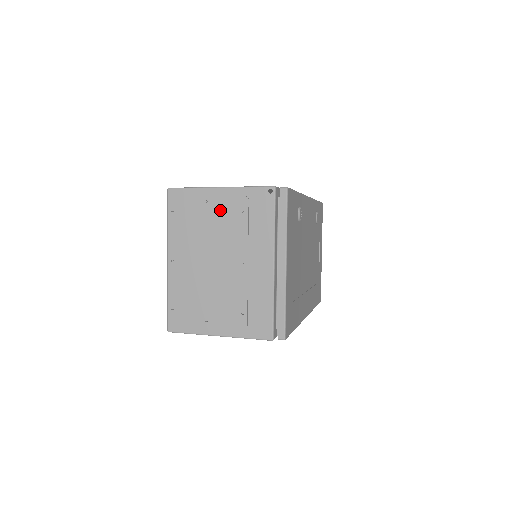
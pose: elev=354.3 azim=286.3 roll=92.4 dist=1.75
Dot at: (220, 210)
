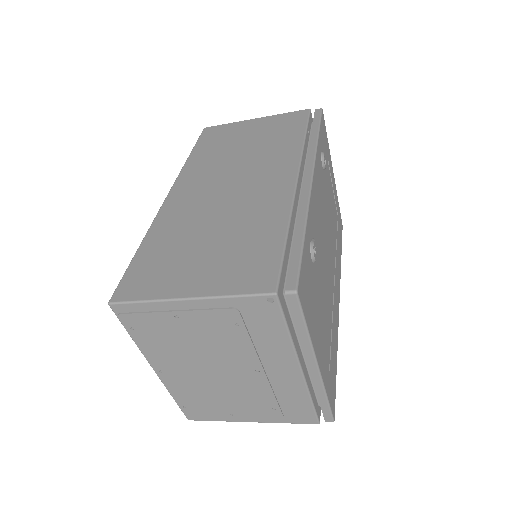
Dot at: (201, 324)
